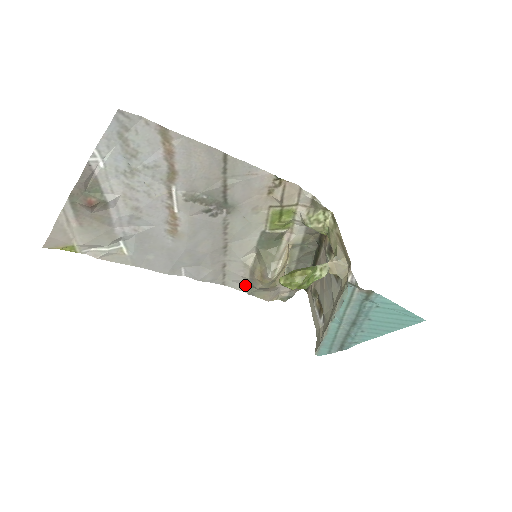
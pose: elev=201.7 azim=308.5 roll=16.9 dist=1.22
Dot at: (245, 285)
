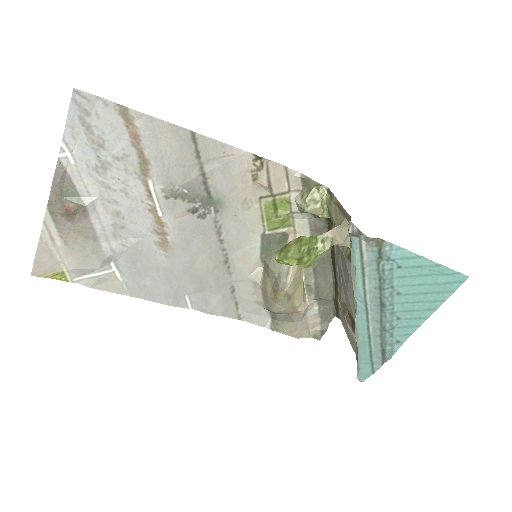
Dot at: (264, 317)
